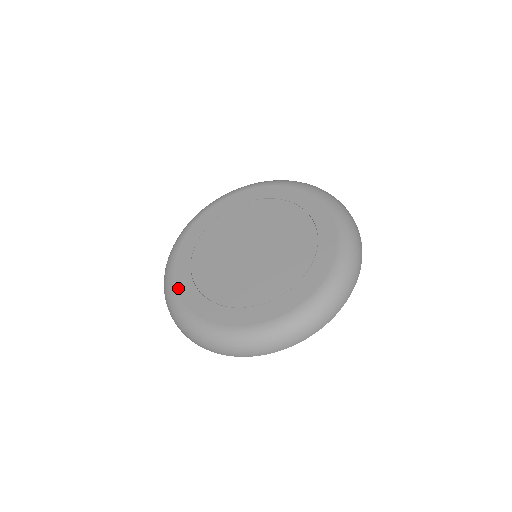
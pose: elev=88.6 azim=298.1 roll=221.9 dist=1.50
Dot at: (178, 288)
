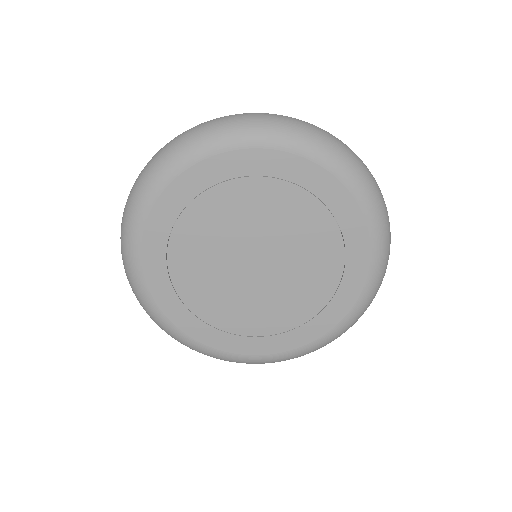
Dot at: (143, 255)
